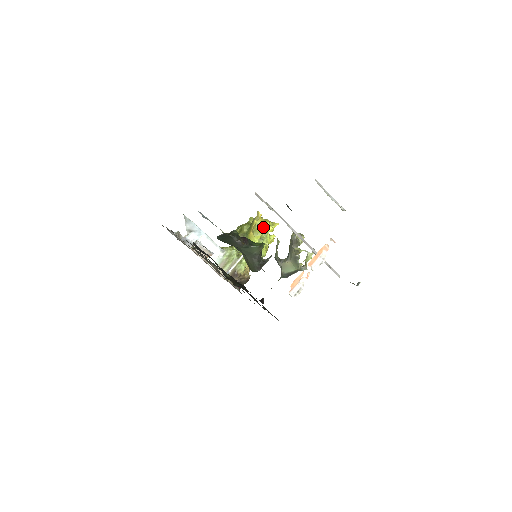
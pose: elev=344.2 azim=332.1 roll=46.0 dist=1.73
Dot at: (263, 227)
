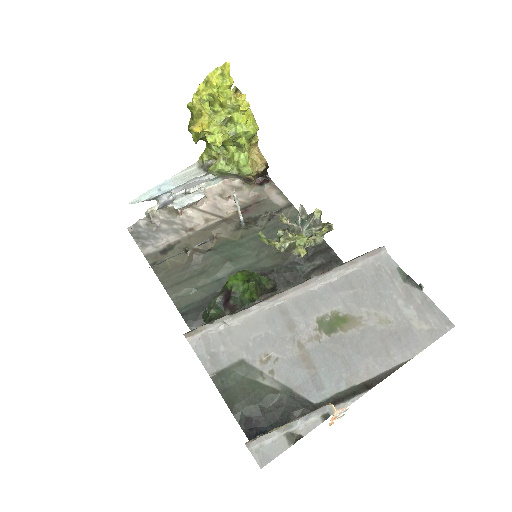
Dot at: (218, 123)
